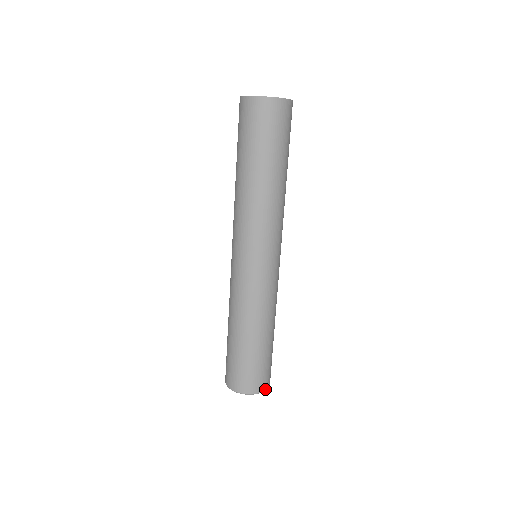
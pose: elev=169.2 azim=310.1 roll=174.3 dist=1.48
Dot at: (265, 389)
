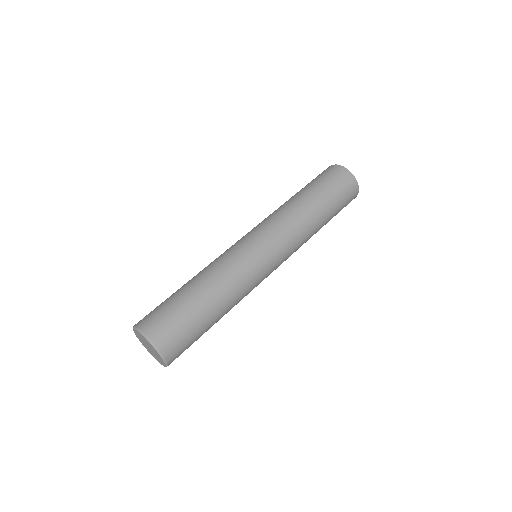
Dot at: (169, 364)
